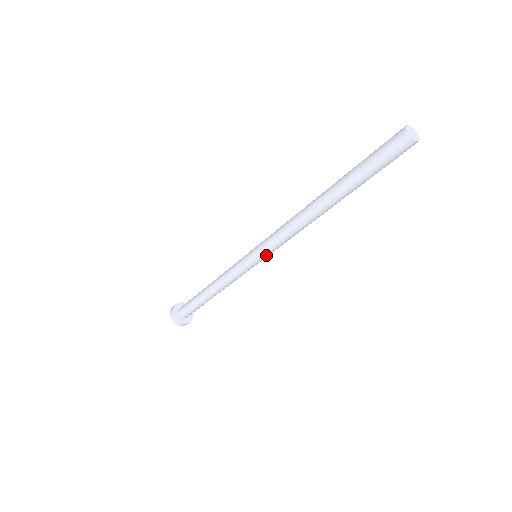
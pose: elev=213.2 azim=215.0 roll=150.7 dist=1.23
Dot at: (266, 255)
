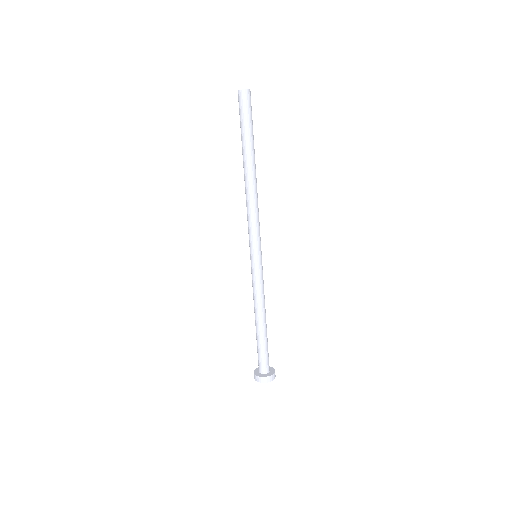
Dot at: (260, 244)
